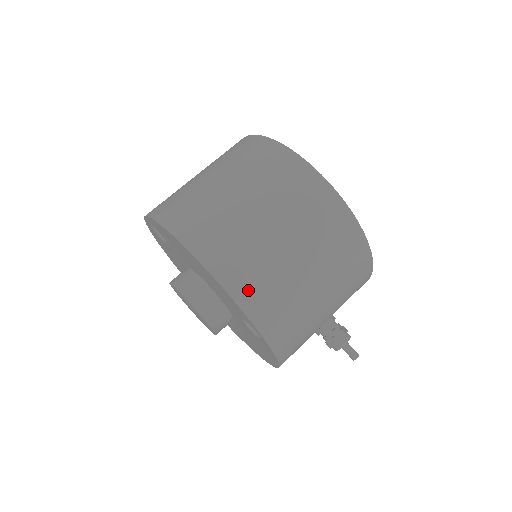
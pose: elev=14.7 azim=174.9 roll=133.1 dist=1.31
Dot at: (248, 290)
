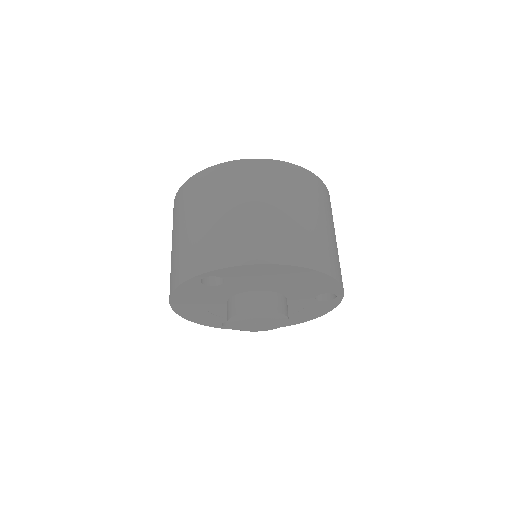
Dot at: (335, 269)
